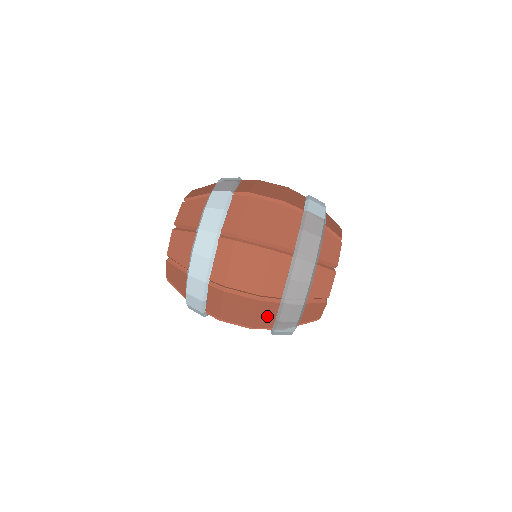
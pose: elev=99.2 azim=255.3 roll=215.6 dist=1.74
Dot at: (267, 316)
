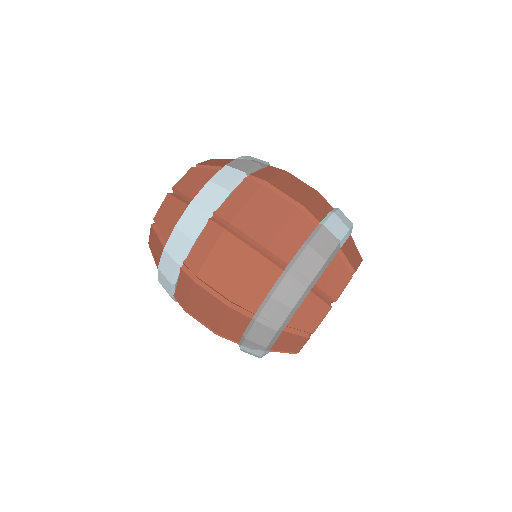
Dot at: (235, 327)
